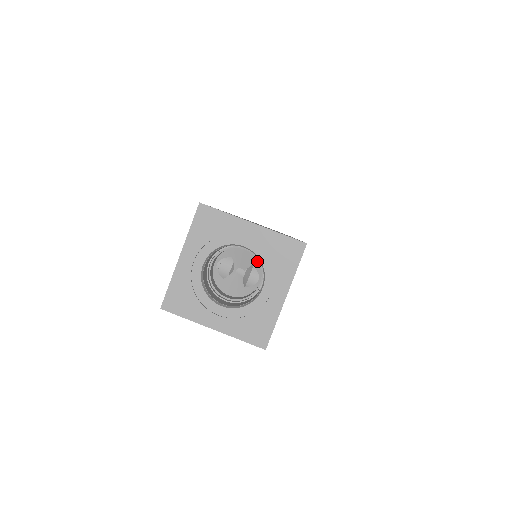
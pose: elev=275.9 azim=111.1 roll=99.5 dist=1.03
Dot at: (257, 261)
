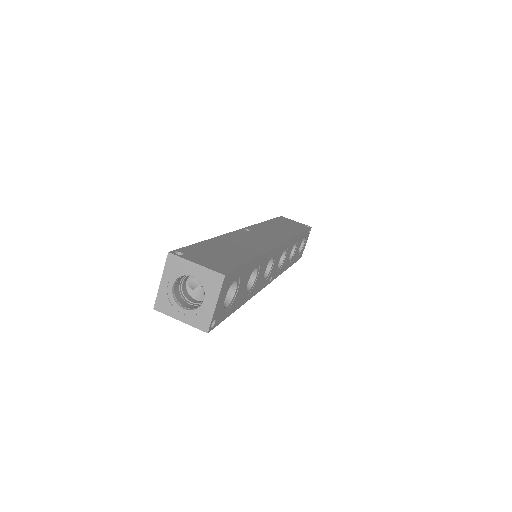
Dot at: occluded
